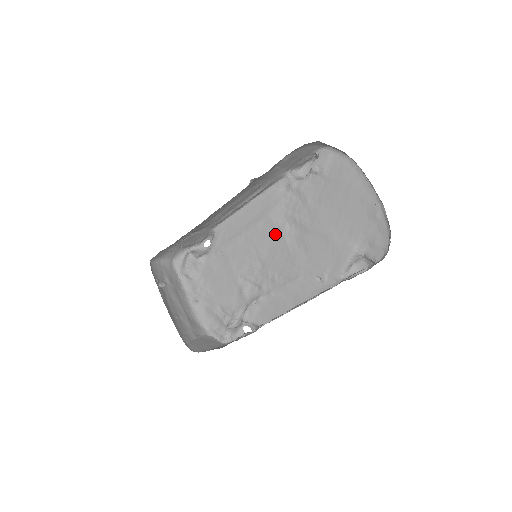
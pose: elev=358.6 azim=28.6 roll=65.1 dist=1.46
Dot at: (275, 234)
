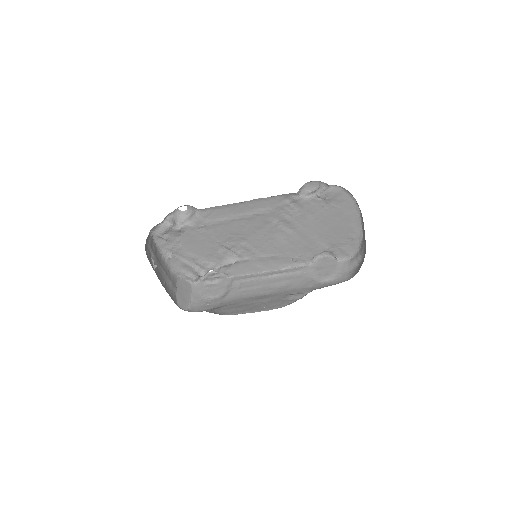
Dot at: (265, 226)
